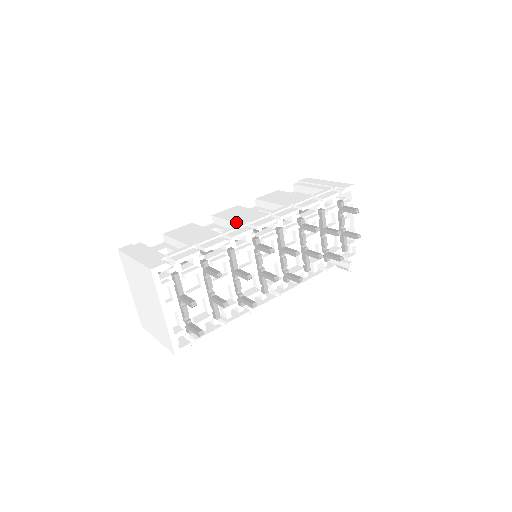
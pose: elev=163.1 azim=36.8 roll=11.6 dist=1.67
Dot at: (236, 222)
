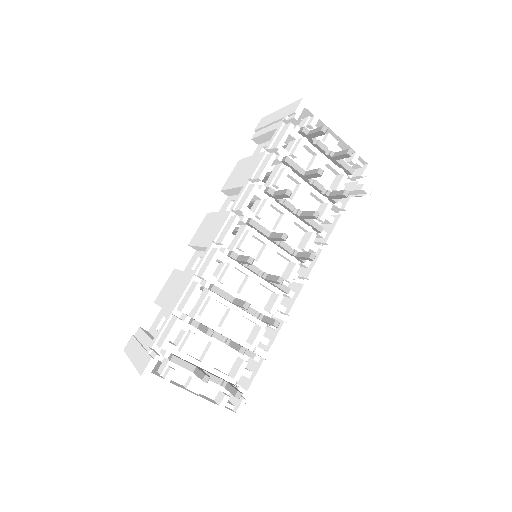
Dot at: (205, 246)
